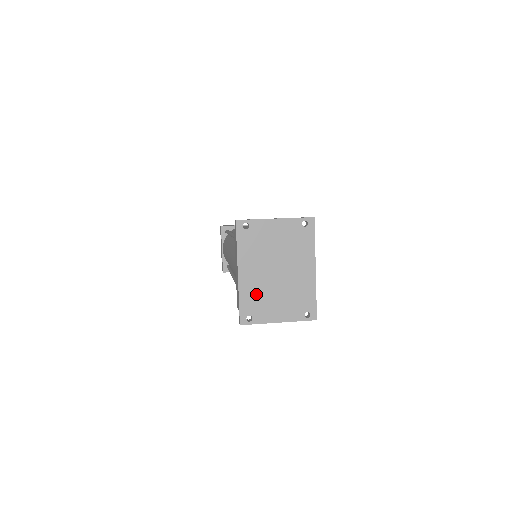
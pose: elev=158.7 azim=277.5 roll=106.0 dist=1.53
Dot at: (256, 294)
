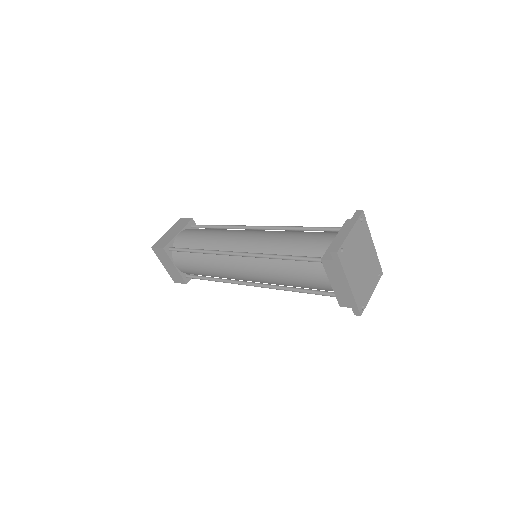
Dot at: (360, 289)
